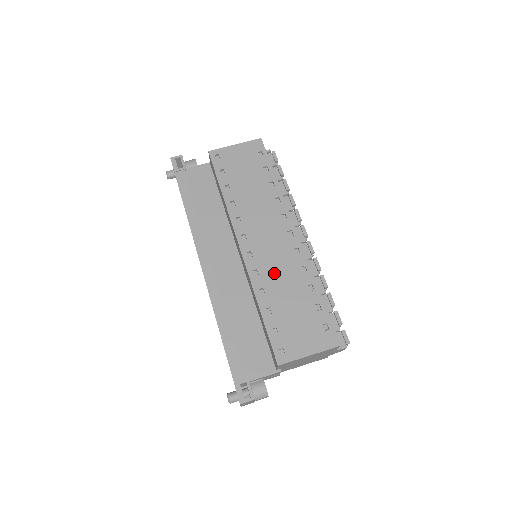
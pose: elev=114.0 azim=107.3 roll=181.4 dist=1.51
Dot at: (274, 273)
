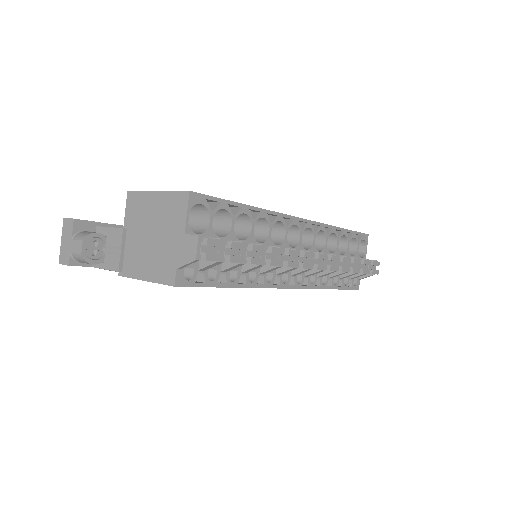
Dot at: occluded
